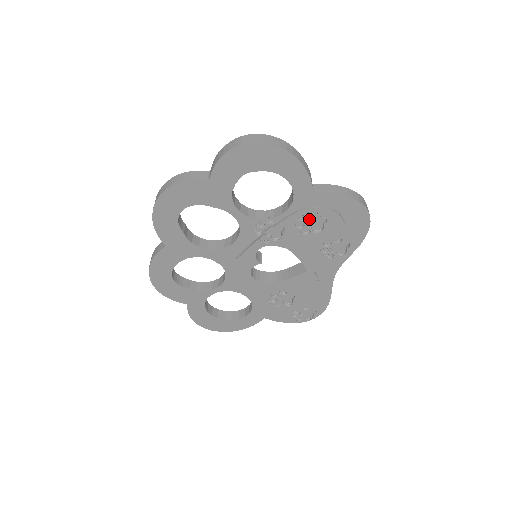
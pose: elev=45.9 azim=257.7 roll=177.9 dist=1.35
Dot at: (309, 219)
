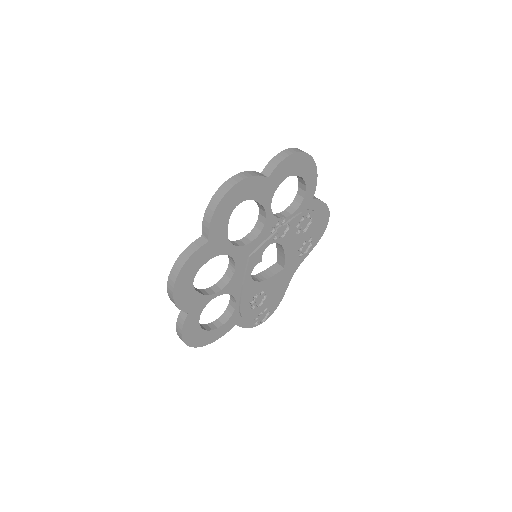
Dot at: (304, 220)
